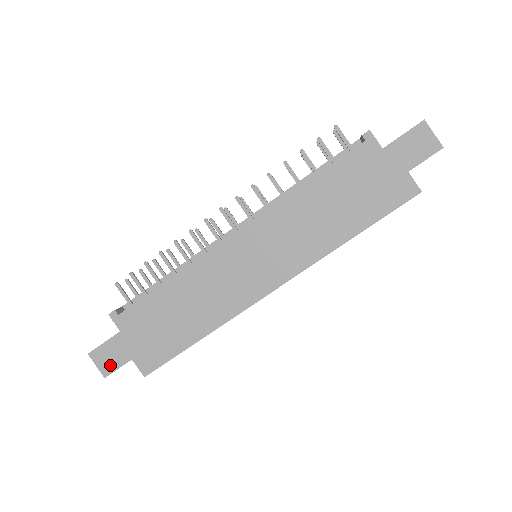
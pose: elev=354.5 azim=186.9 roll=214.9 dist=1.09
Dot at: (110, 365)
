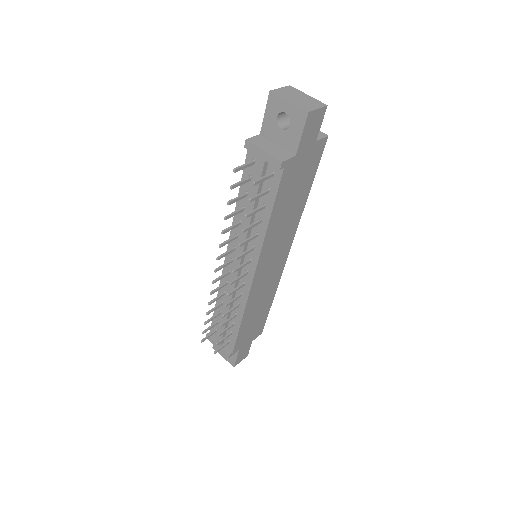
Dot at: (246, 354)
